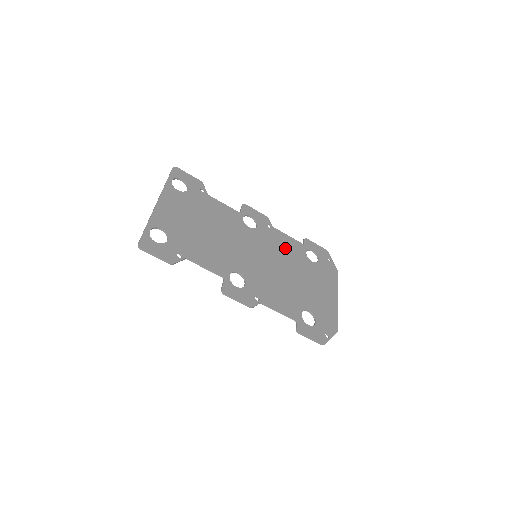
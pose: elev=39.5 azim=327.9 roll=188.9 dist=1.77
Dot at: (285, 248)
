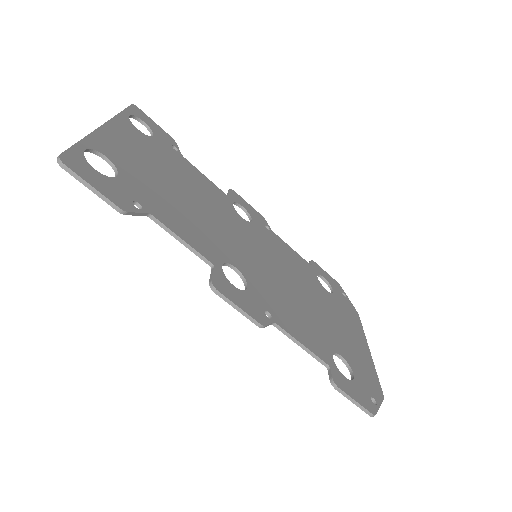
Dot at: (291, 261)
